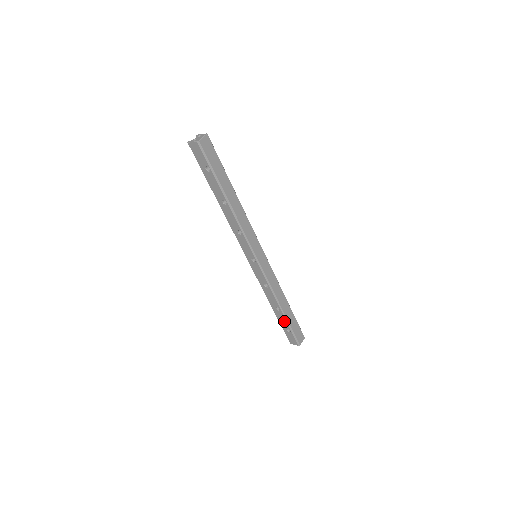
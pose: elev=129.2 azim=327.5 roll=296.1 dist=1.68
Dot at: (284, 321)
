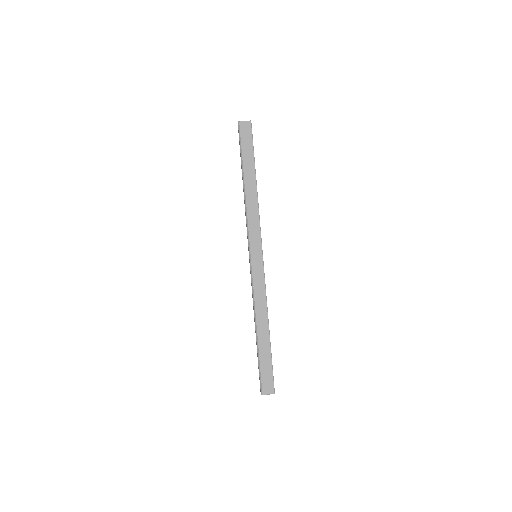
Dot at: (257, 350)
